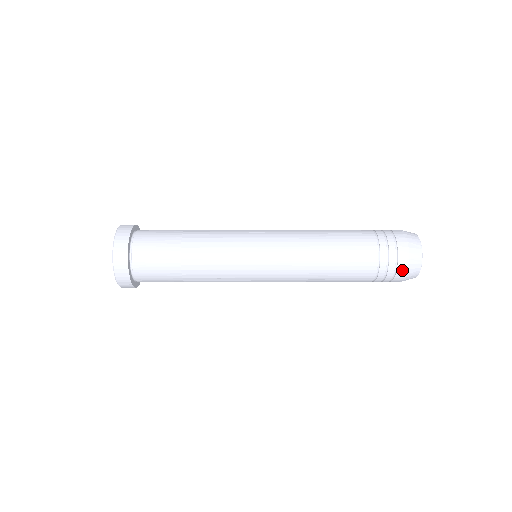
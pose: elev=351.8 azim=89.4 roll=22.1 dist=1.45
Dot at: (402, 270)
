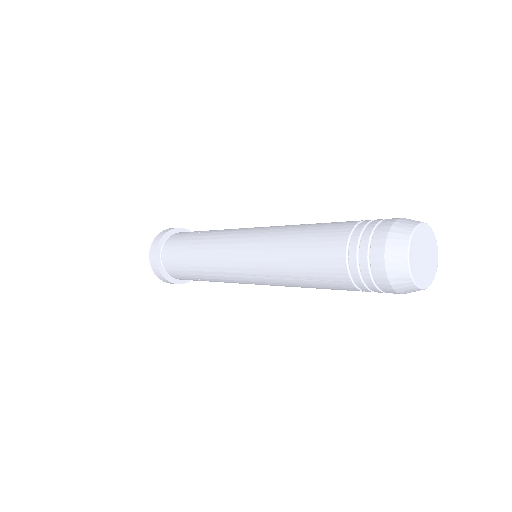
Dot at: (378, 264)
